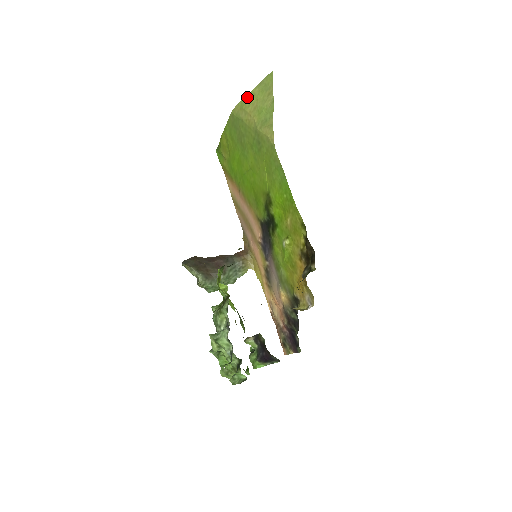
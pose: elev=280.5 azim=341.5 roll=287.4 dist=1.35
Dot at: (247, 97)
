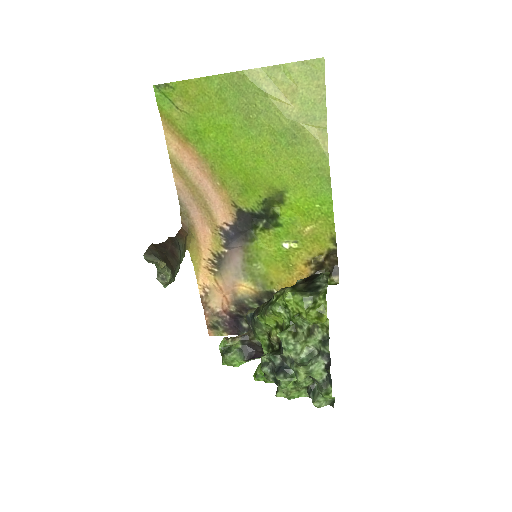
Dot at: (279, 69)
